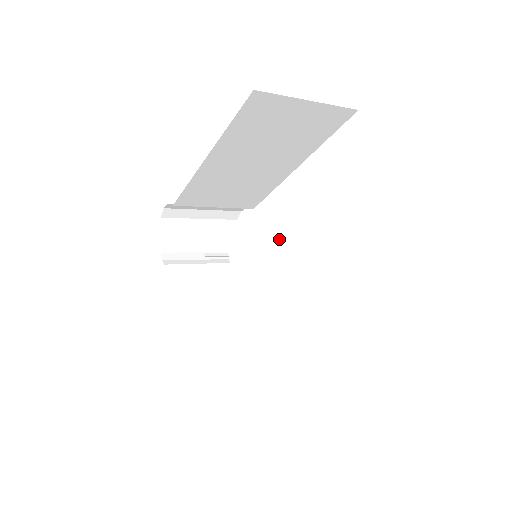
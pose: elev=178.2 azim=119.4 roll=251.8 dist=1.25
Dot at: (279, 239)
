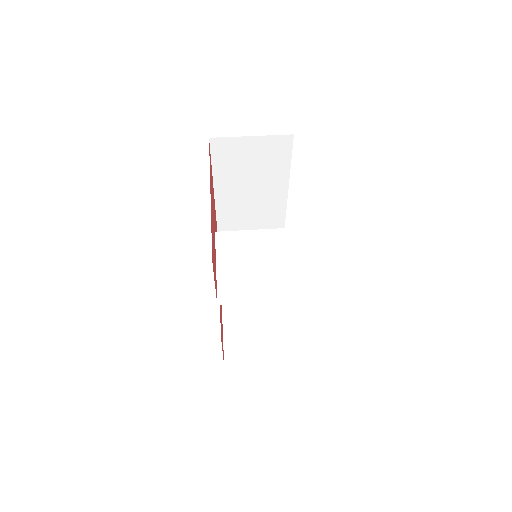
Dot at: (258, 235)
